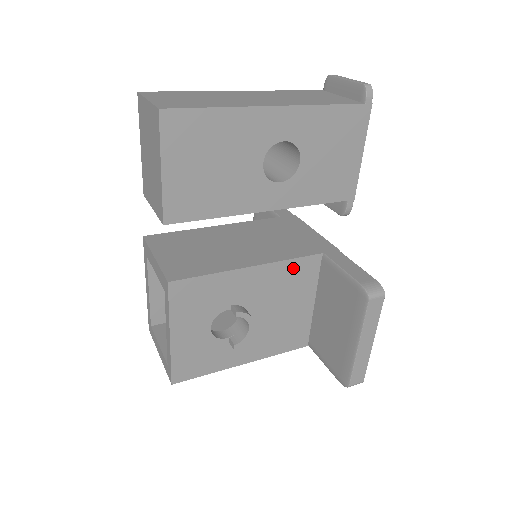
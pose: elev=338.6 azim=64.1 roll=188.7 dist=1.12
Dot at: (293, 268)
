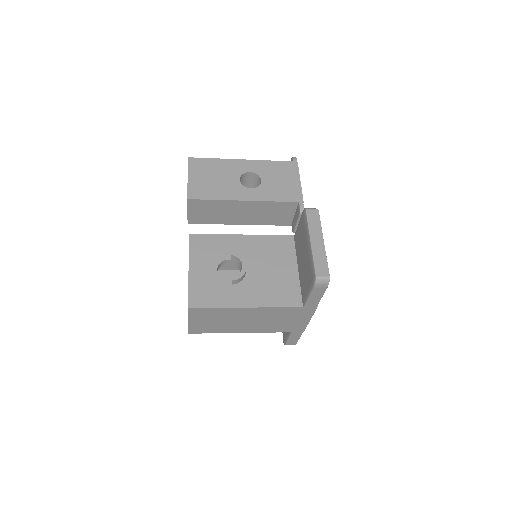
Dot at: (273, 241)
